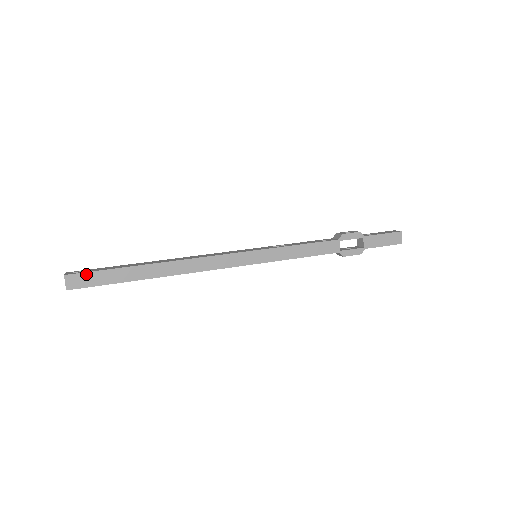
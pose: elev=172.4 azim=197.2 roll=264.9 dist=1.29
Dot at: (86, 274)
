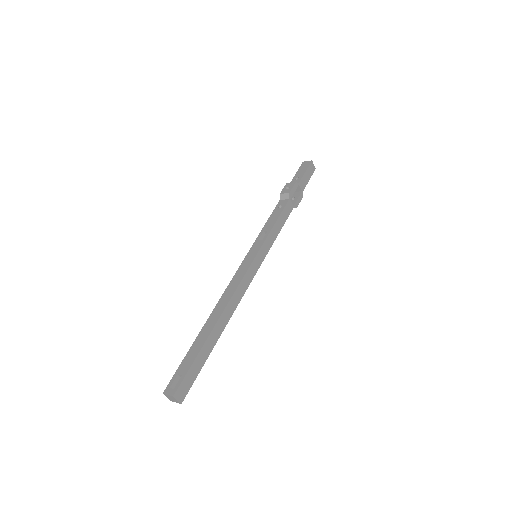
Dot at: (184, 380)
